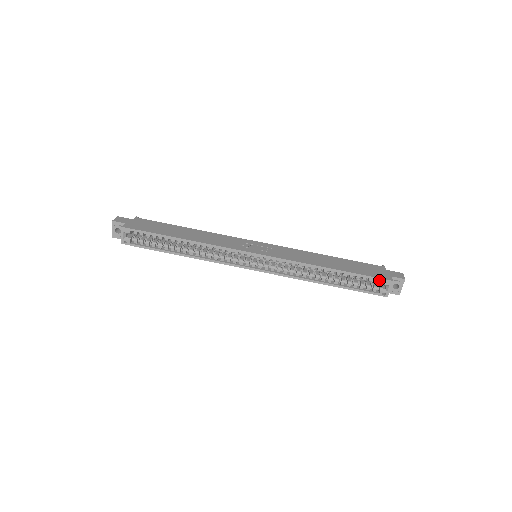
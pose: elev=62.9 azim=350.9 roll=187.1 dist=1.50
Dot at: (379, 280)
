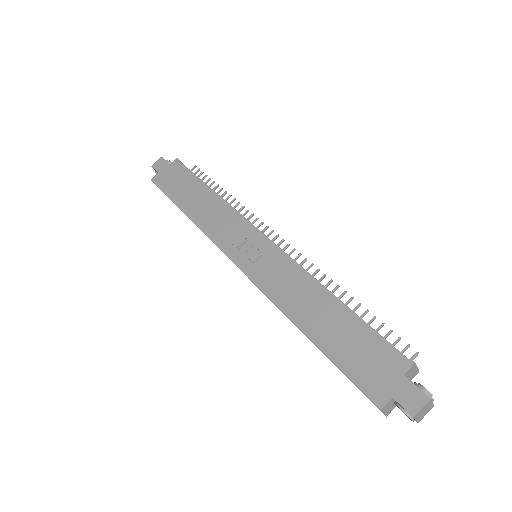
Dot at: (362, 392)
